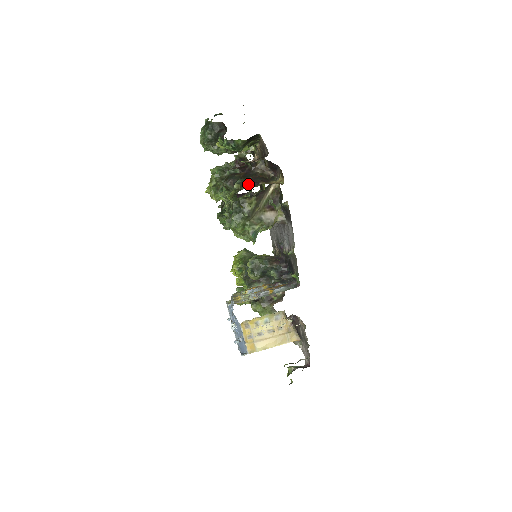
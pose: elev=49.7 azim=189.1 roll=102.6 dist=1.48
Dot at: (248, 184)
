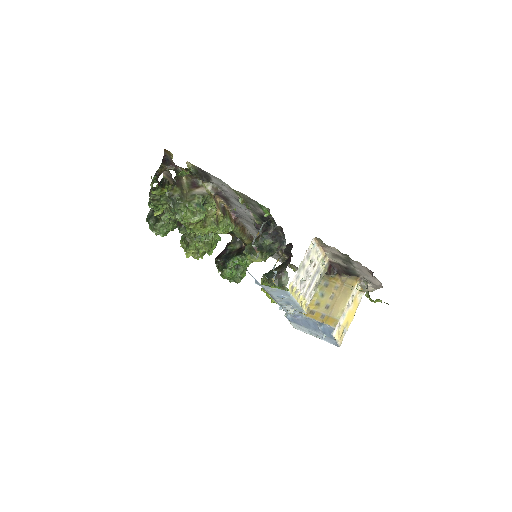
Dot at: occluded
